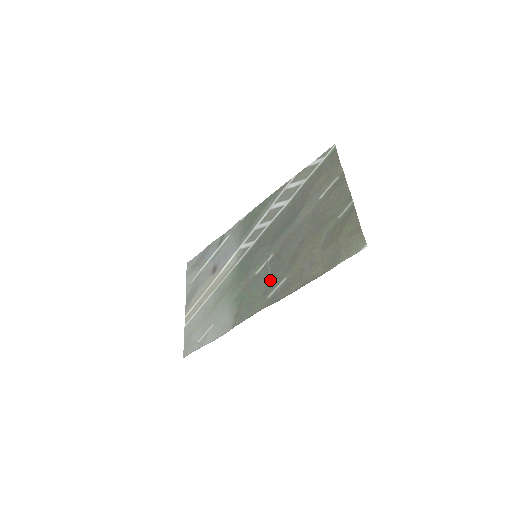
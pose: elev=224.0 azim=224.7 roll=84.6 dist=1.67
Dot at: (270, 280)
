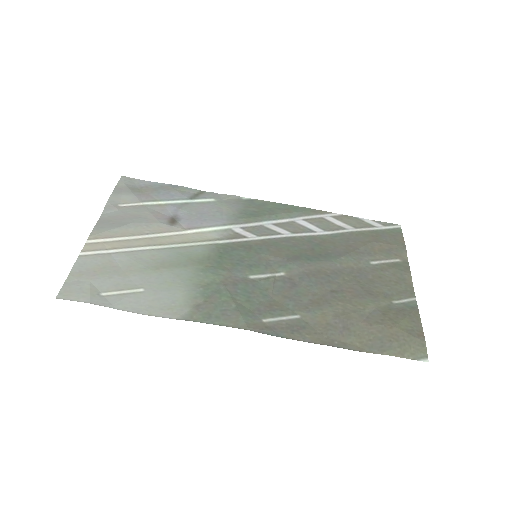
Dot at: (272, 301)
